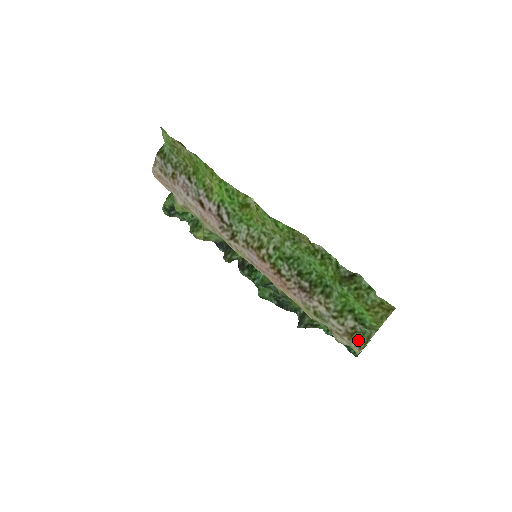
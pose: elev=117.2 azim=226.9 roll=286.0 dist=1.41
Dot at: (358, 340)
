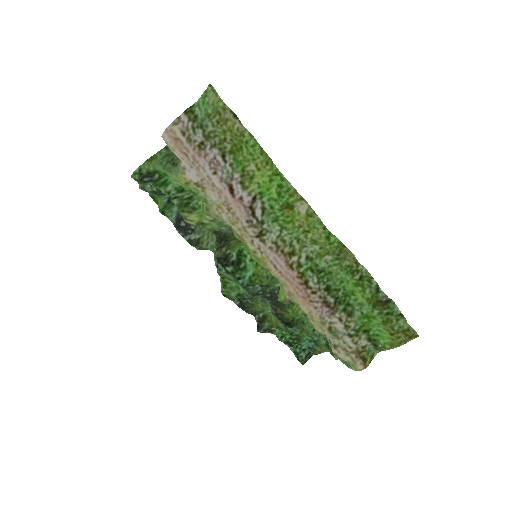
Dot at: (364, 358)
